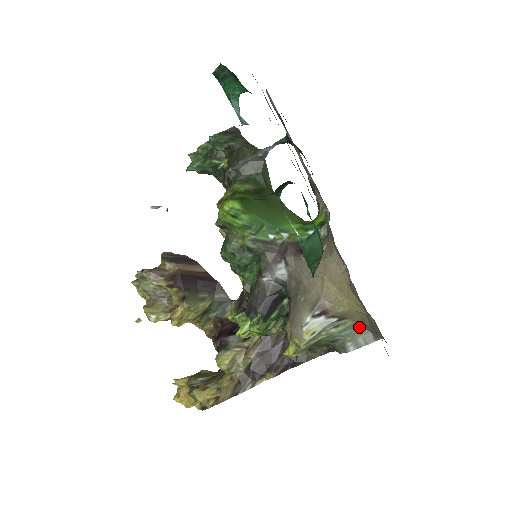
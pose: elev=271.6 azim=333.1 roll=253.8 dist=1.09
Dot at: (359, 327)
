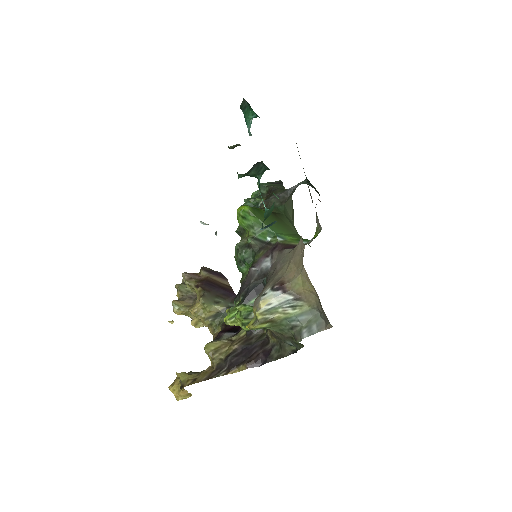
Dot at: (315, 314)
